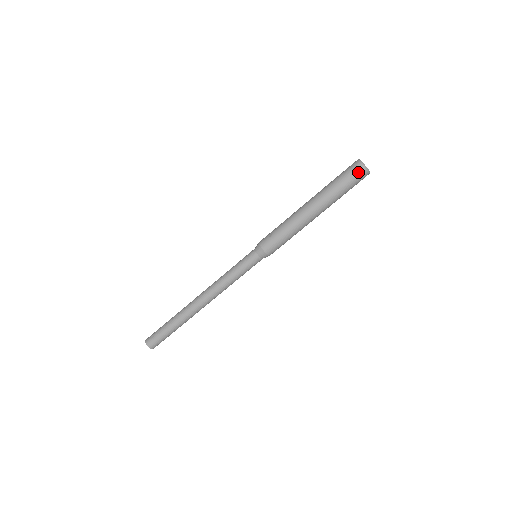
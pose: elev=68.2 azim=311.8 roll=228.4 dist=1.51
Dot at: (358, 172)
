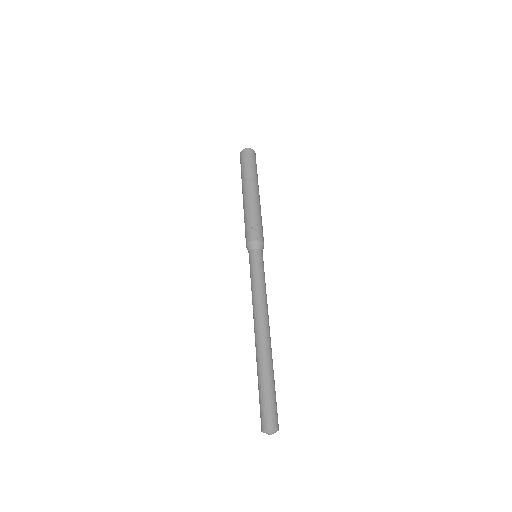
Dot at: (252, 153)
